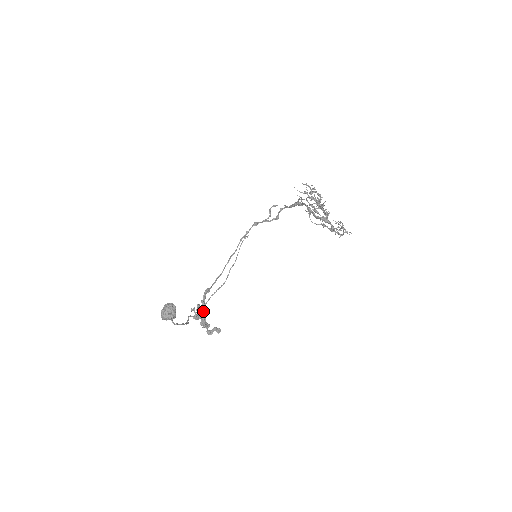
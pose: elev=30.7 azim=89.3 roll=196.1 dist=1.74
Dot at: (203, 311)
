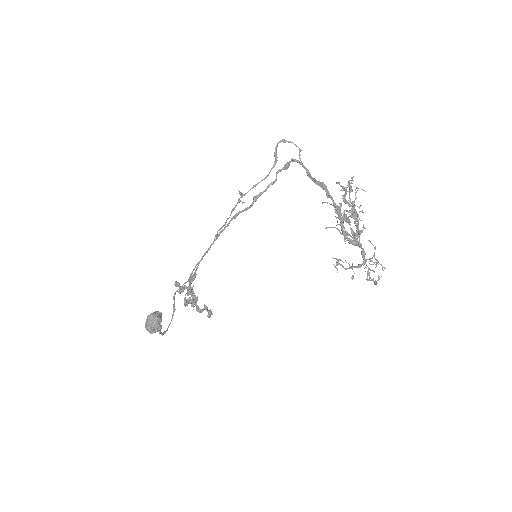
Dot at: (188, 280)
